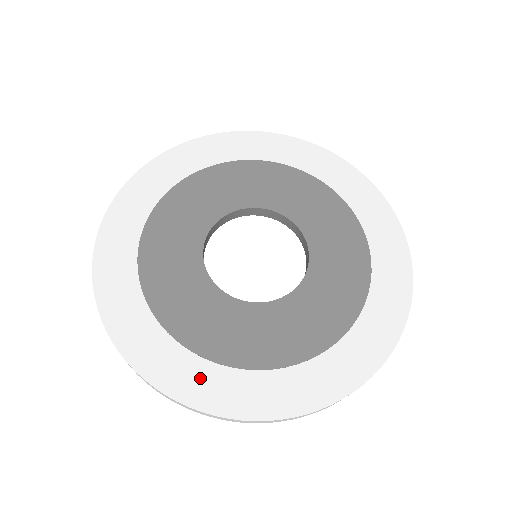
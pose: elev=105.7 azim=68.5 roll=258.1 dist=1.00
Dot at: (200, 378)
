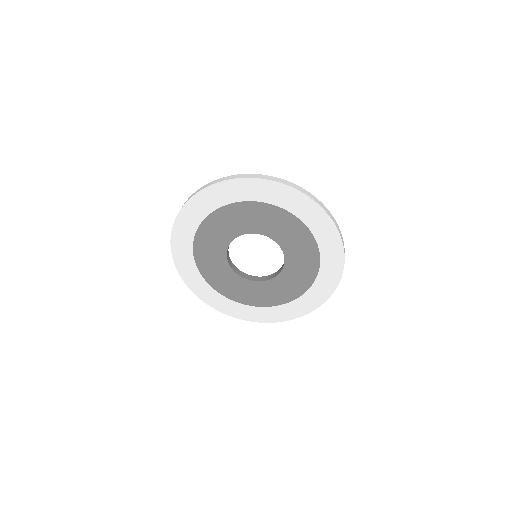
Dot at: (195, 279)
